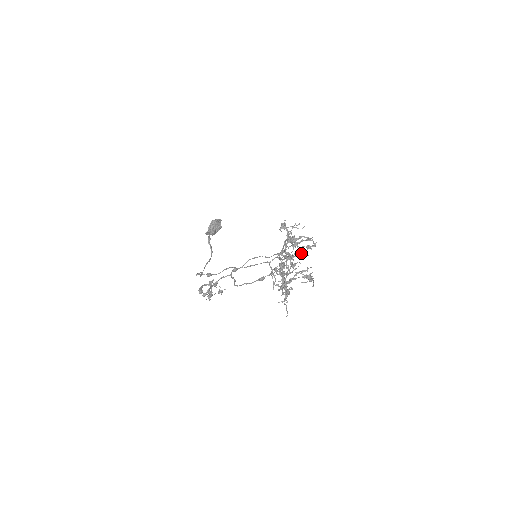
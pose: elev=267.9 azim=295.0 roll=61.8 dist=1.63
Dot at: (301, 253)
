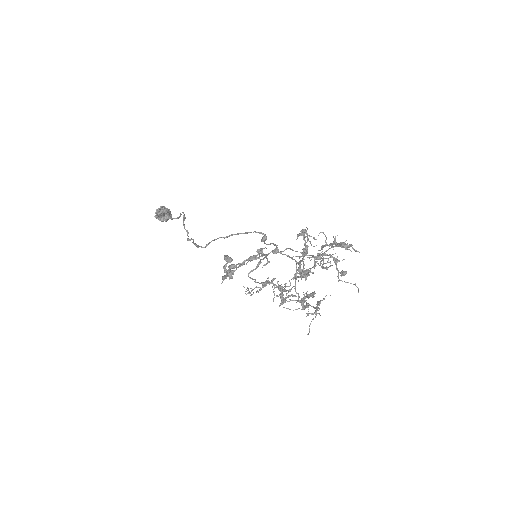
Dot at: occluded
